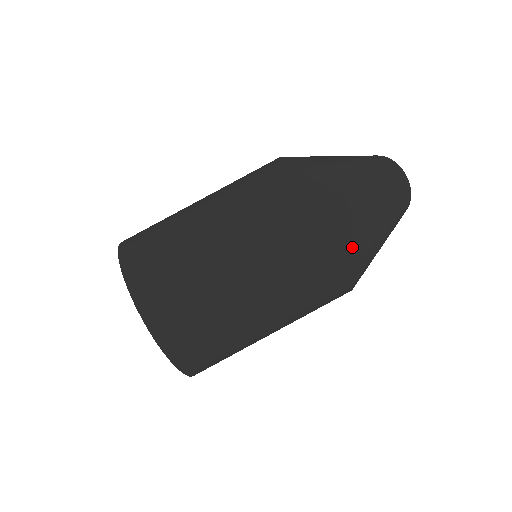
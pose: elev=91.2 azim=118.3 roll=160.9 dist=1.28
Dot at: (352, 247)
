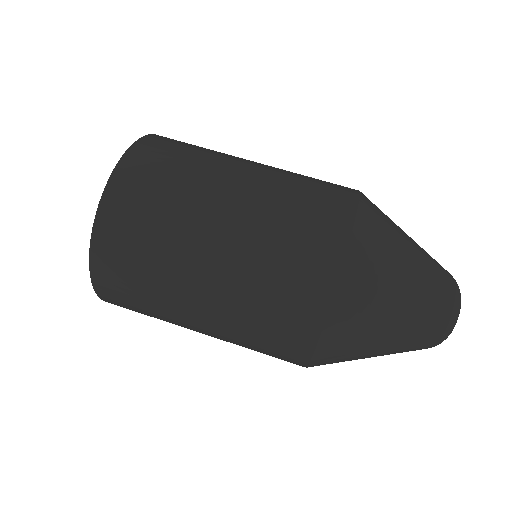
Dot at: (356, 272)
